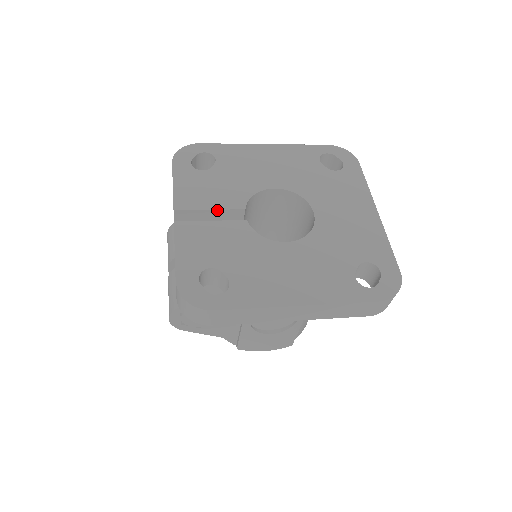
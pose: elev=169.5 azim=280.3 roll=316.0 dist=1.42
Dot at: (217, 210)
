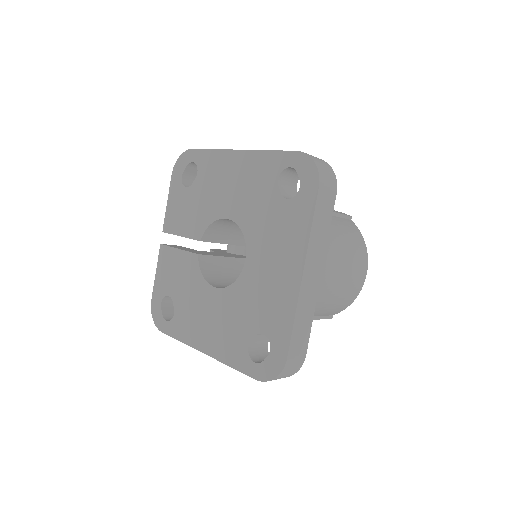
Dot at: (185, 237)
